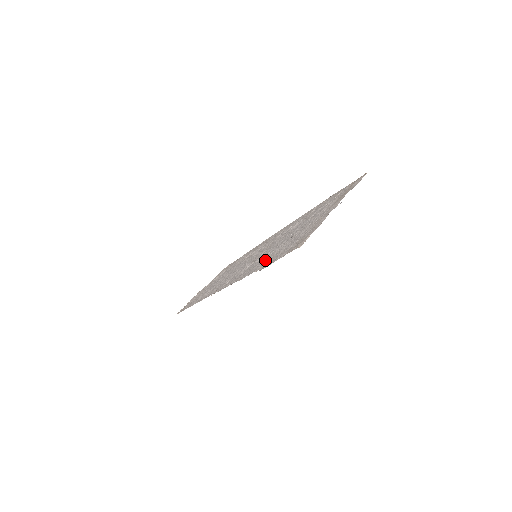
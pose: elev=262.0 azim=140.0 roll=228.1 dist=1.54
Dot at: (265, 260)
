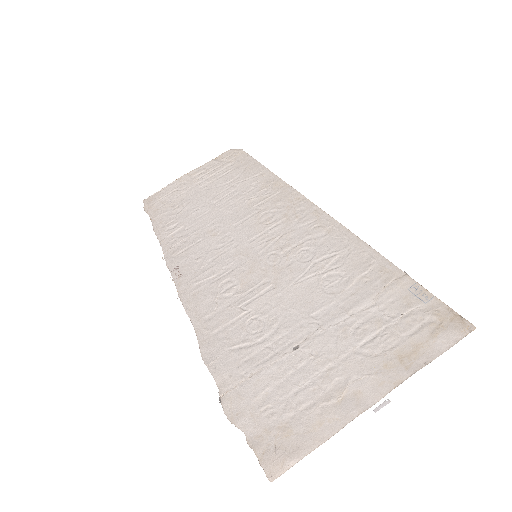
Dot at: (241, 360)
